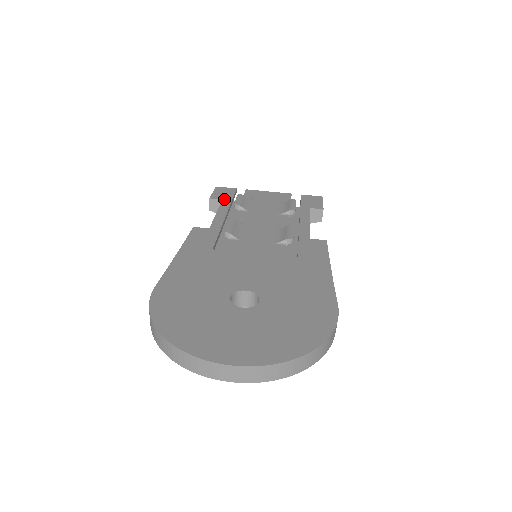
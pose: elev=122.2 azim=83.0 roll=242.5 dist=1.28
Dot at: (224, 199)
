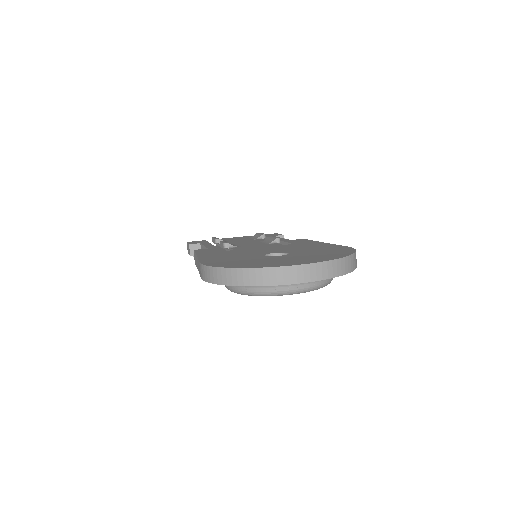
Dot at: occluded
